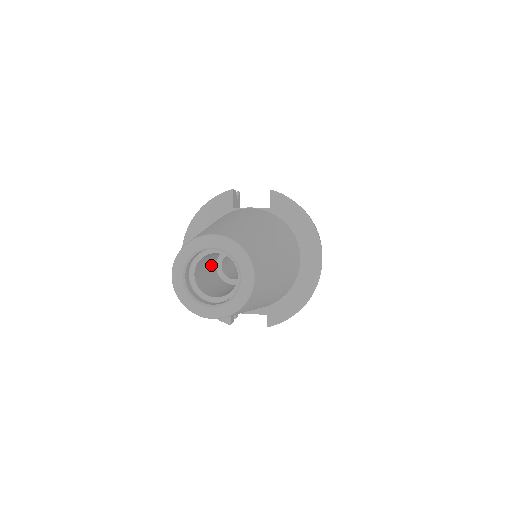
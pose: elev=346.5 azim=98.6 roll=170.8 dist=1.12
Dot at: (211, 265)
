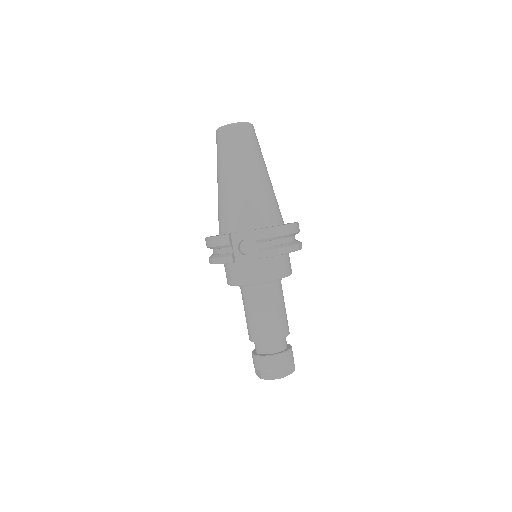
Dot at: occluded
